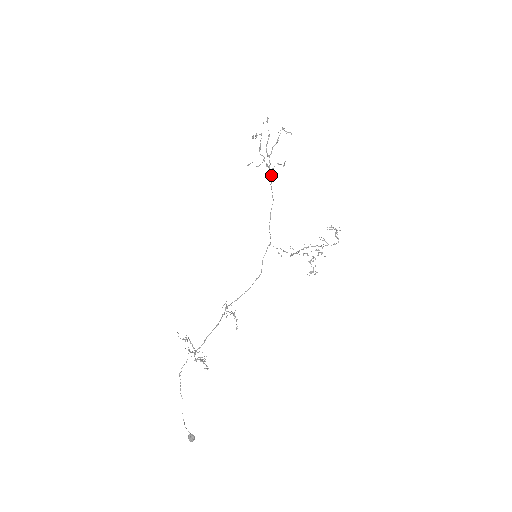
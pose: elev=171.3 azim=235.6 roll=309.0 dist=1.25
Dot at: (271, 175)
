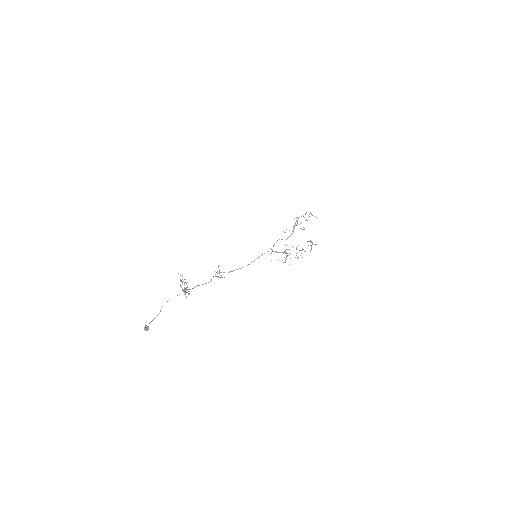
Dot at: (293, 232)
